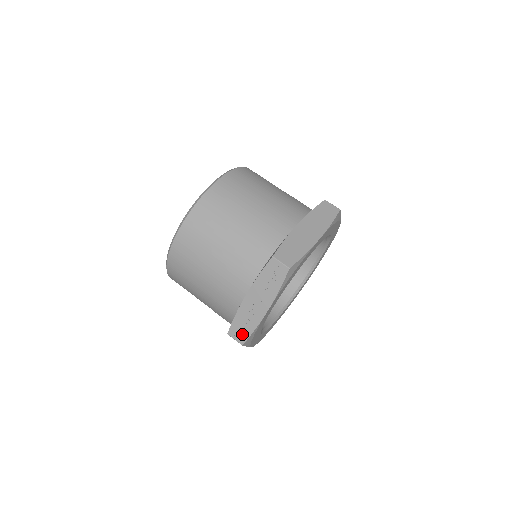
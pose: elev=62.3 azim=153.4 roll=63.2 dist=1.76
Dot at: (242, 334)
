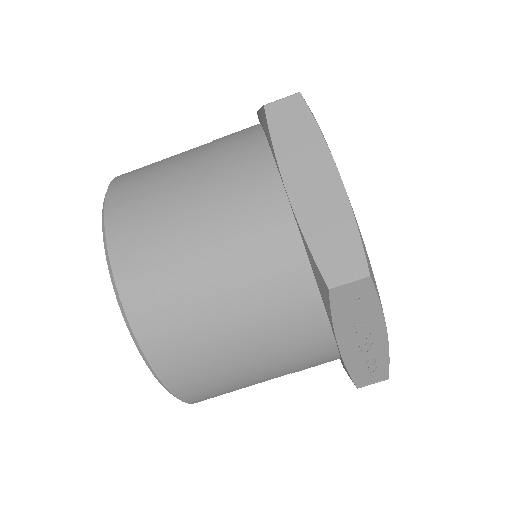
Dot at: (377, 374)
